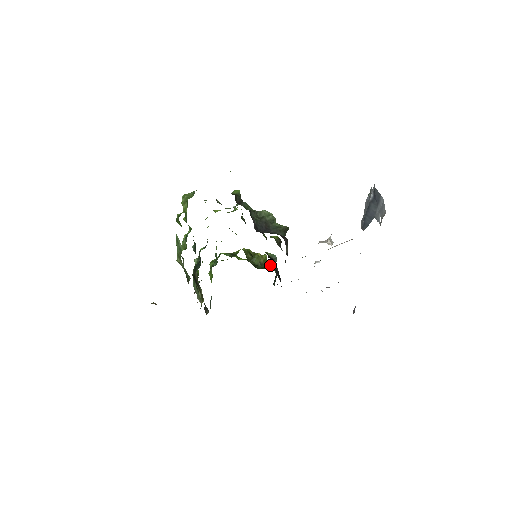
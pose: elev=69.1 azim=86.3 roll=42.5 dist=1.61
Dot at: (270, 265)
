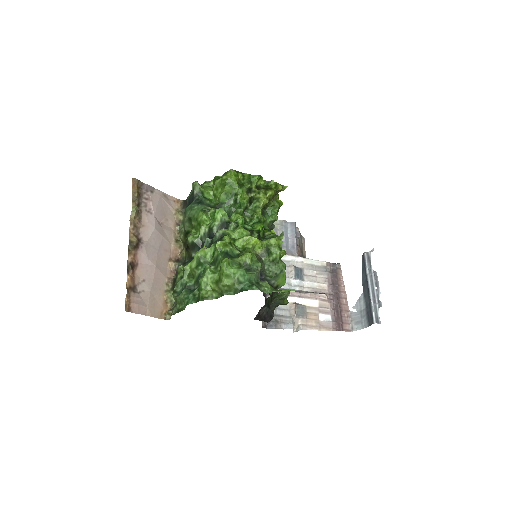
Dot at: (272, 222)
